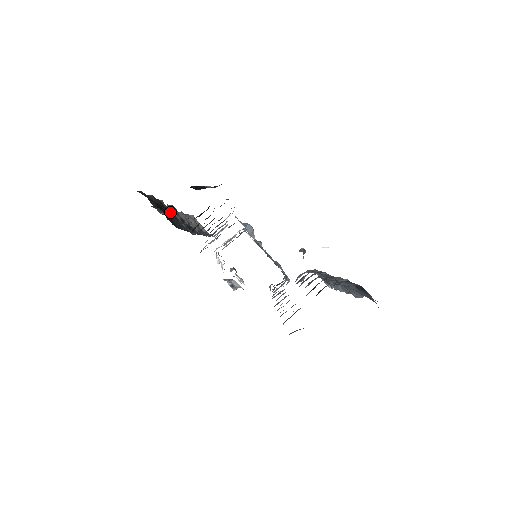
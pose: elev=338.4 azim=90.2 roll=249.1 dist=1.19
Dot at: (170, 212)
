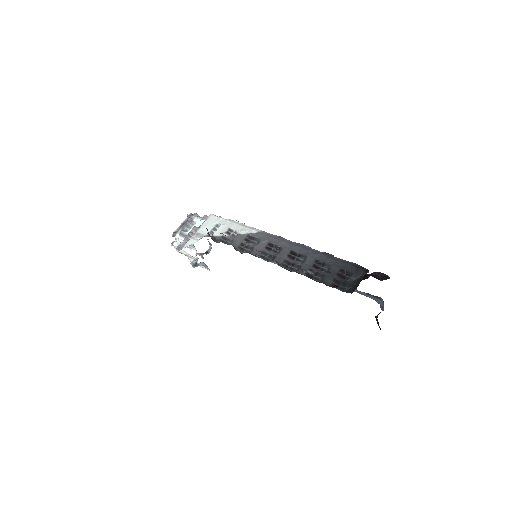
Dot at: (309, 270)
